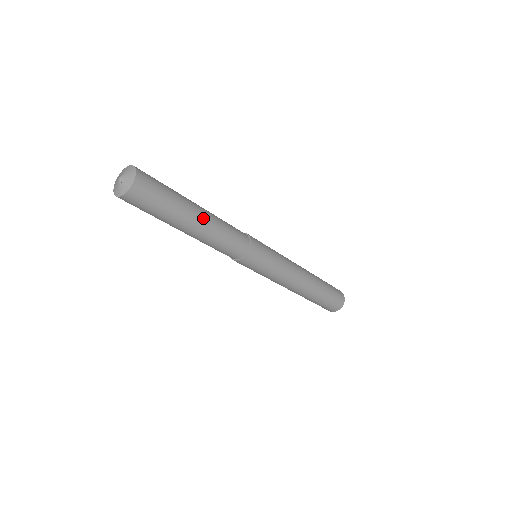
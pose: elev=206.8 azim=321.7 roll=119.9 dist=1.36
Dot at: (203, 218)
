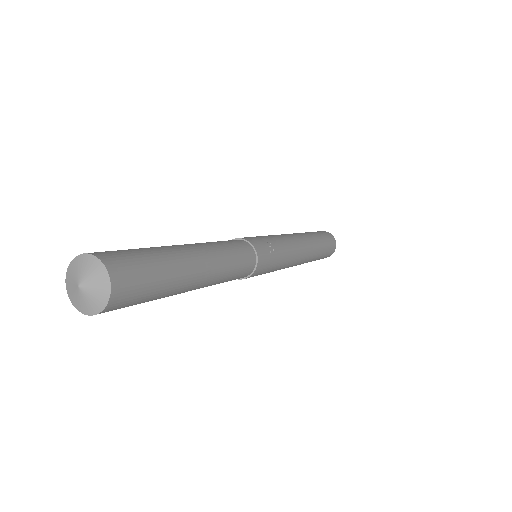
Dot at: (205, 275)
